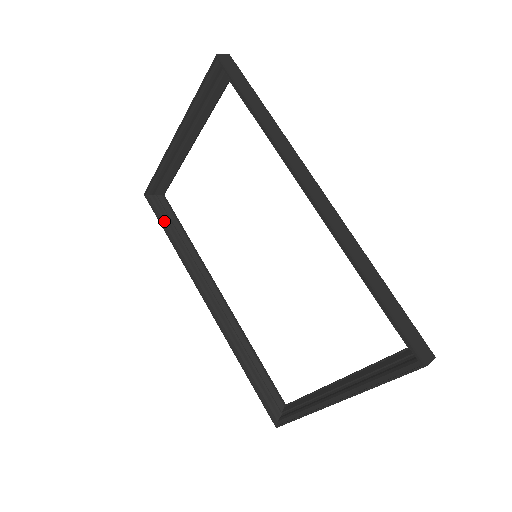
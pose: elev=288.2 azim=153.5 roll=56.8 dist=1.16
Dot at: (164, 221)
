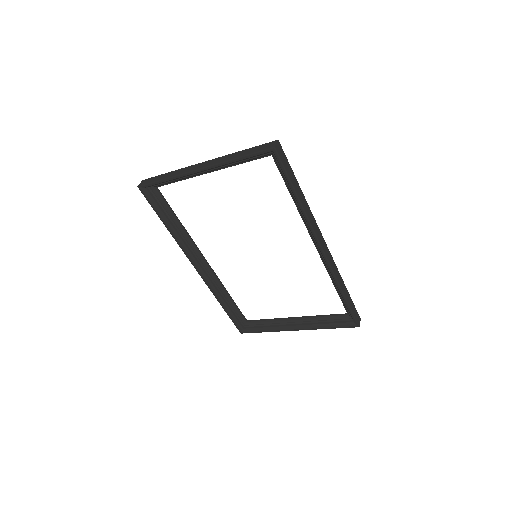
Dot at: (159, 211)
